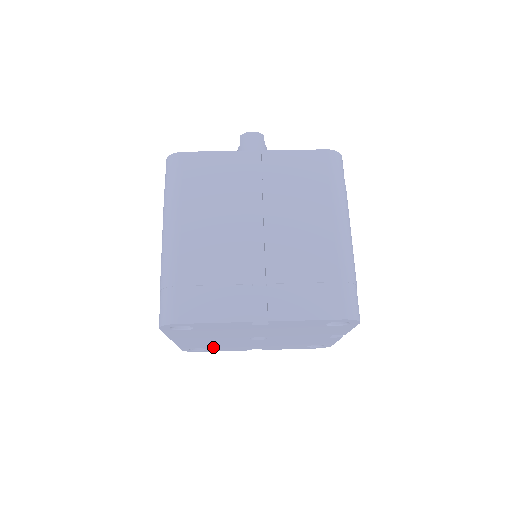
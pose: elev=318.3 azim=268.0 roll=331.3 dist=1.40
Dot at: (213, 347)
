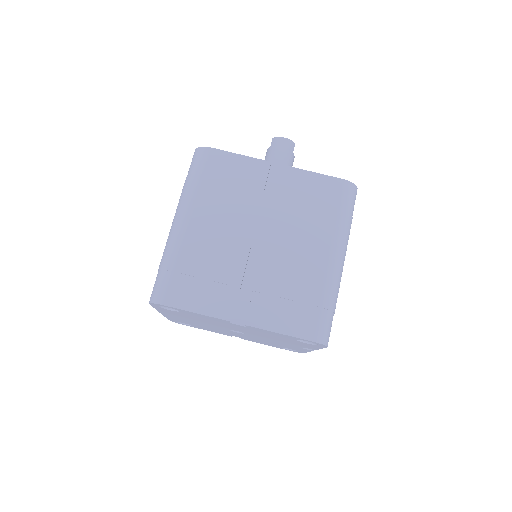
Dot at: (197, 326)
